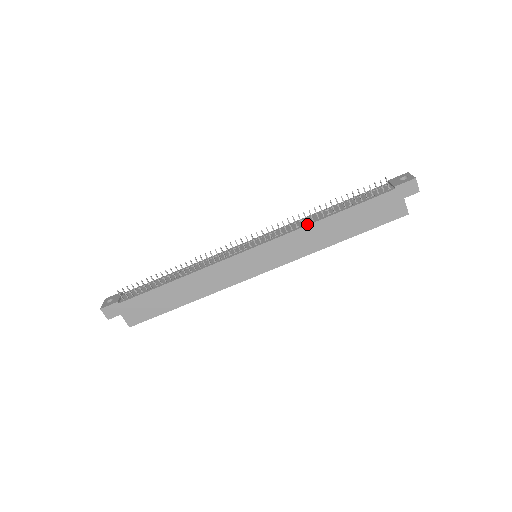
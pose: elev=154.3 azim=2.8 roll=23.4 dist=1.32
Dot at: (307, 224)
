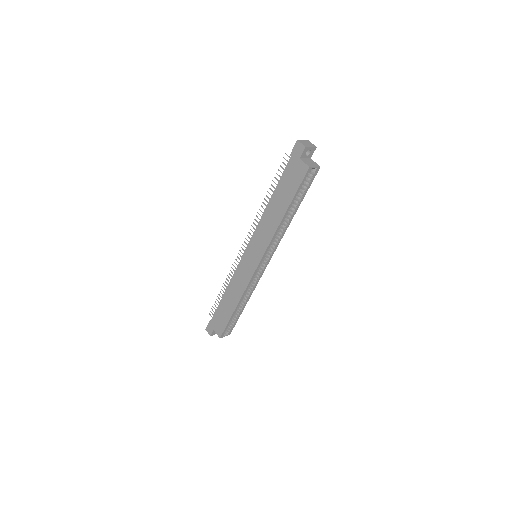
Dot at: (263, 215)
